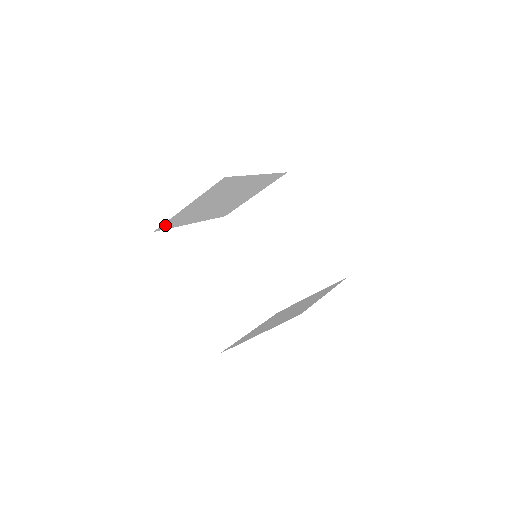
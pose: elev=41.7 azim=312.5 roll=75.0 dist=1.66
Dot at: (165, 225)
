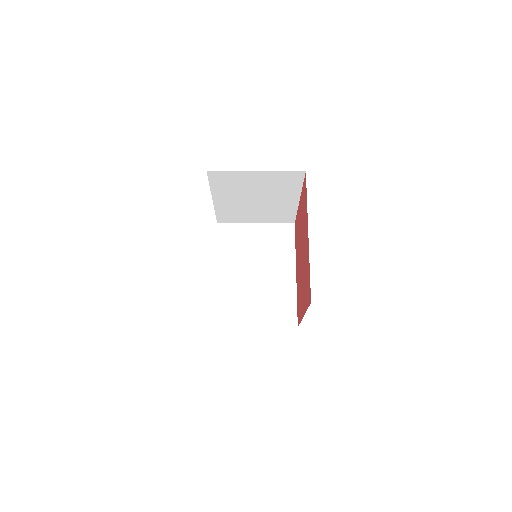
Dot at: (218, 174)
